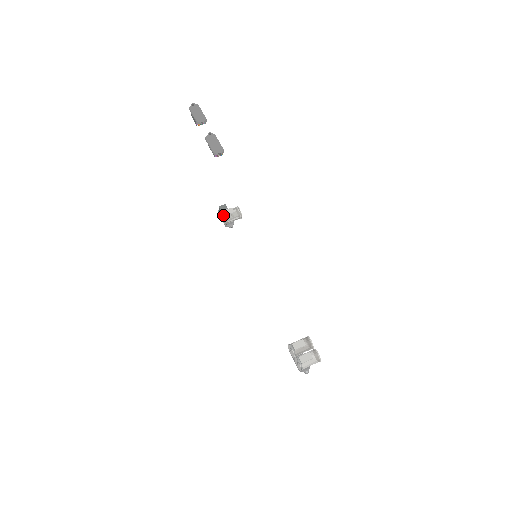
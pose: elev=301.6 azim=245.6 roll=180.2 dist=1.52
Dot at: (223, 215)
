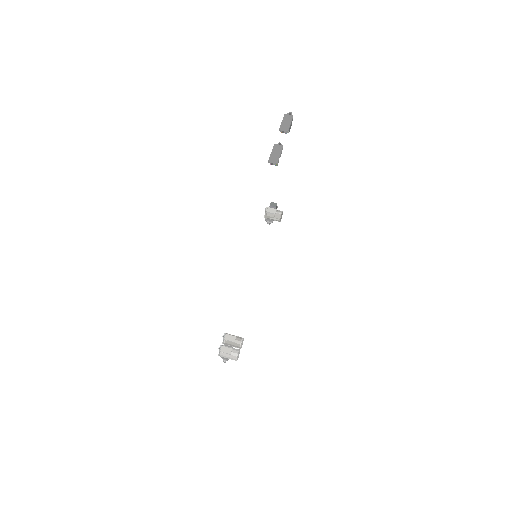
Dot at: (265, 210)
